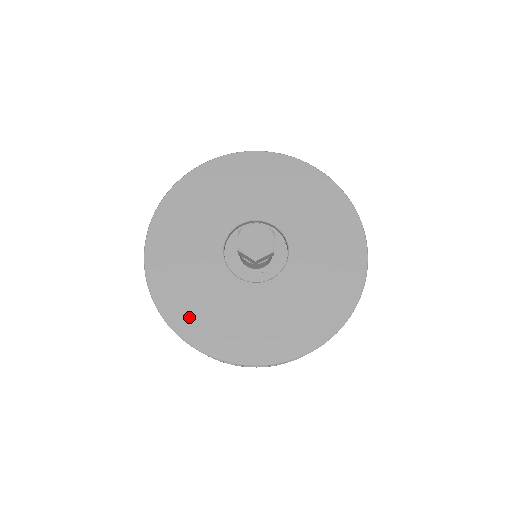
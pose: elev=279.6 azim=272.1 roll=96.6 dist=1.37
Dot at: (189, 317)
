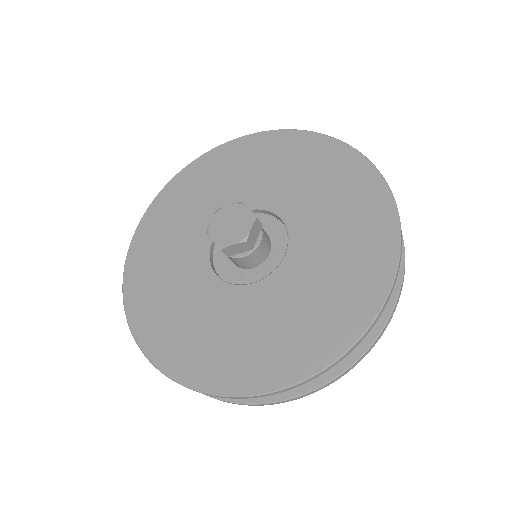
Dot at: (147, 308)
